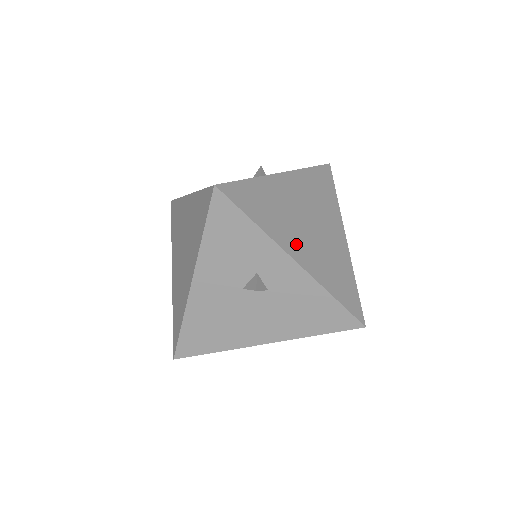
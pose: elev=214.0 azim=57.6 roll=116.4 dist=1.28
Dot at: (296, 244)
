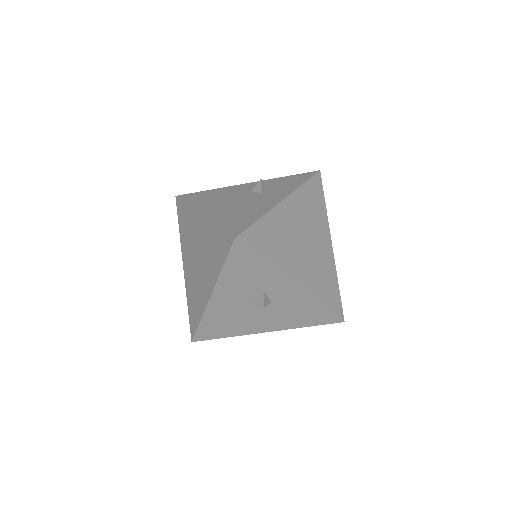
Dot at: (295, 268)
